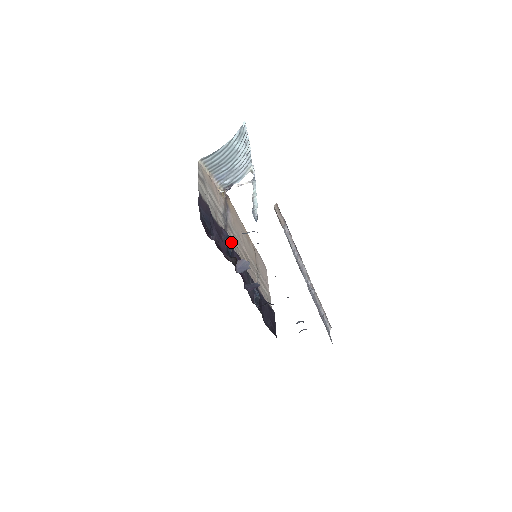
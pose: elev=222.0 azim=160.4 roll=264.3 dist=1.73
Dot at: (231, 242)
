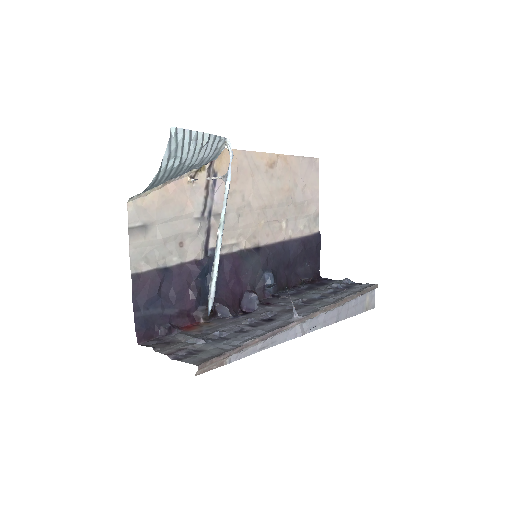
Dot at: (212, 265)
